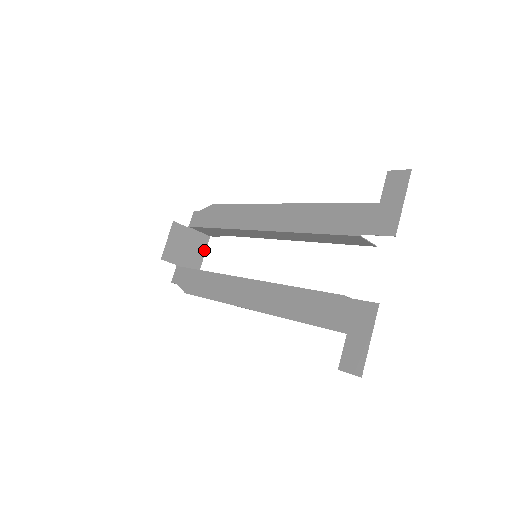
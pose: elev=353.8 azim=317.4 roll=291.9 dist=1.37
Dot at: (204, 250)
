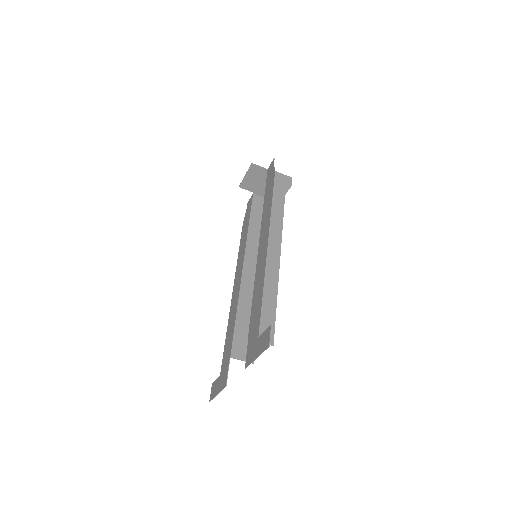
Dot at: occluded
